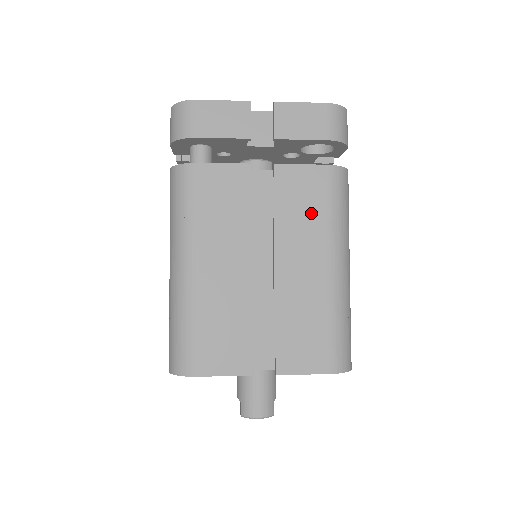
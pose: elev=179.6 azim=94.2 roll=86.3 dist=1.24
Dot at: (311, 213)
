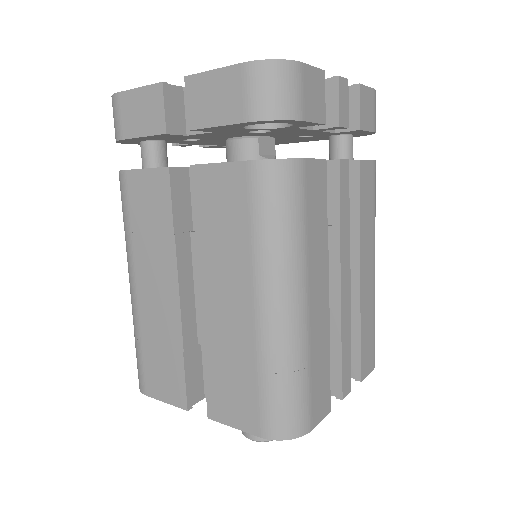
Dot at: (232, 231)
